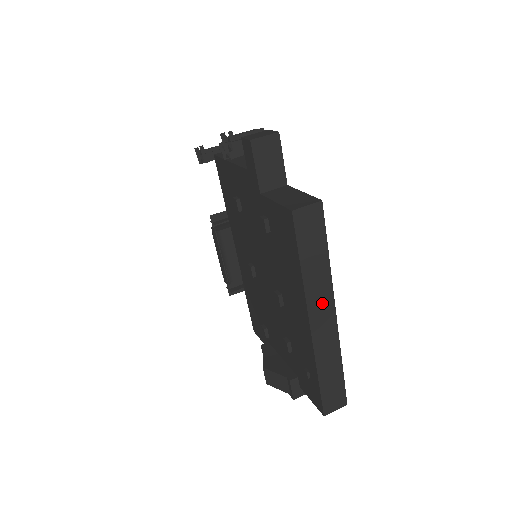
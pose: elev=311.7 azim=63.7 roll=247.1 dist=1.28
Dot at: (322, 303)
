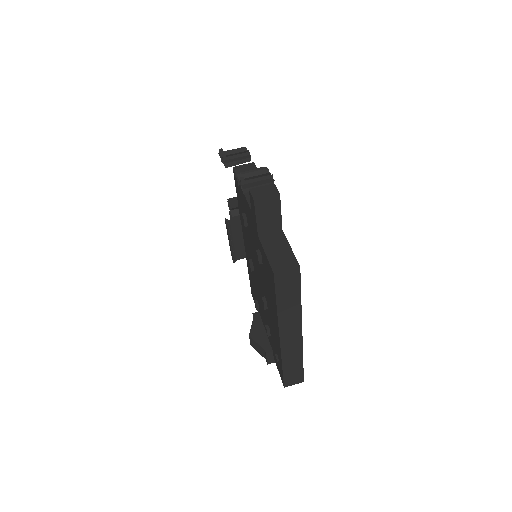
Dot at: (291, 326)
